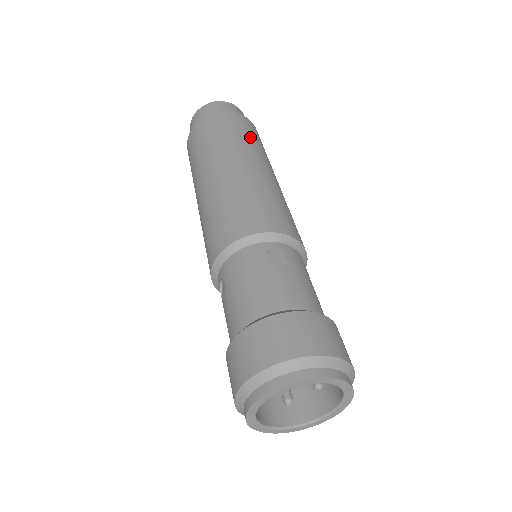
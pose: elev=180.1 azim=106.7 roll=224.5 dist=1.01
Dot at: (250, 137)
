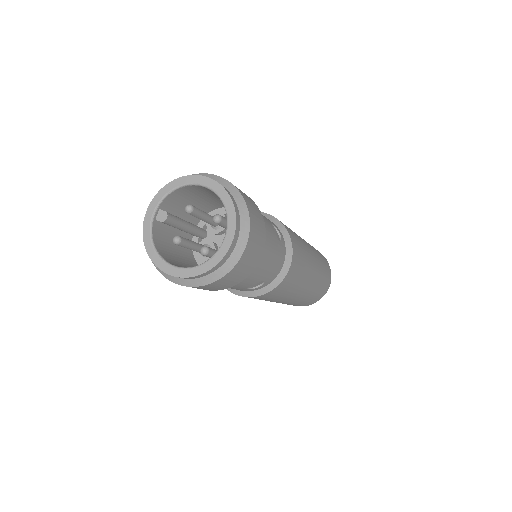
Dot at: occluded
